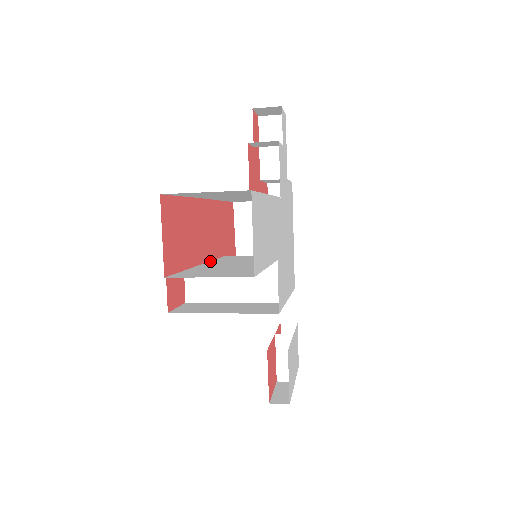
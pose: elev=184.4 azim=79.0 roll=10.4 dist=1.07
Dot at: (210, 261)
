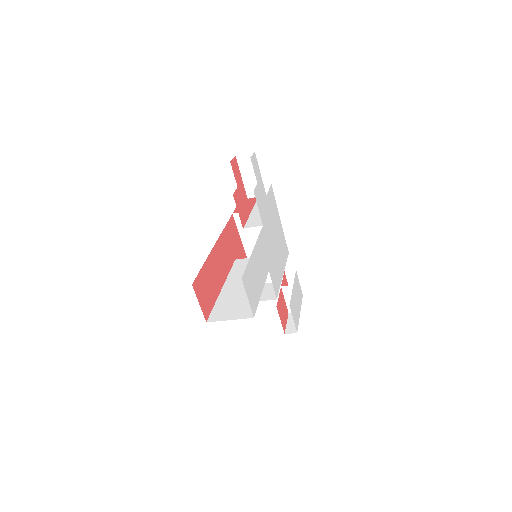
Dot at: (227, 277)
